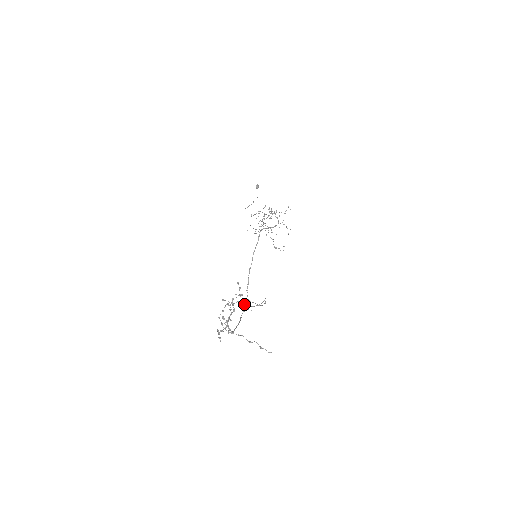
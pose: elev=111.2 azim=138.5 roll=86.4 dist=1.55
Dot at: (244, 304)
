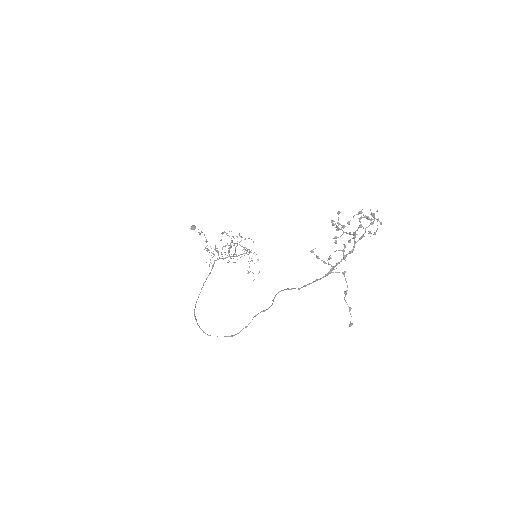
Dot at: occluded
